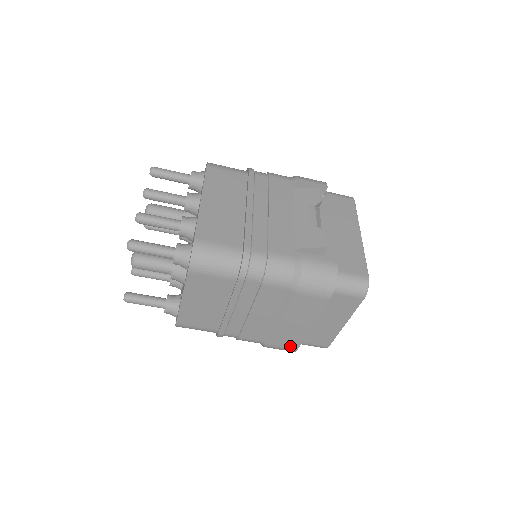
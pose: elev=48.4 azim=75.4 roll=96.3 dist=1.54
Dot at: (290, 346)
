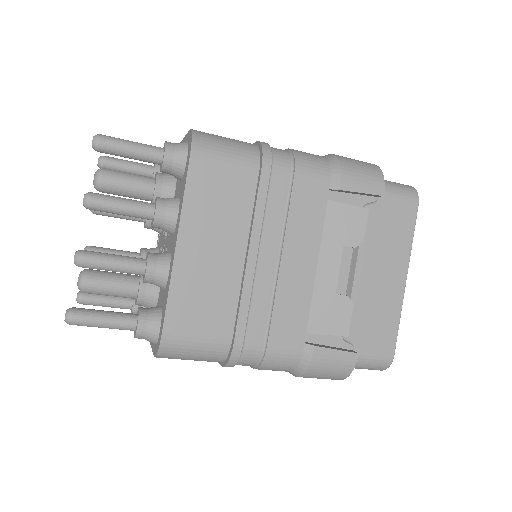
Dot at: occluded
